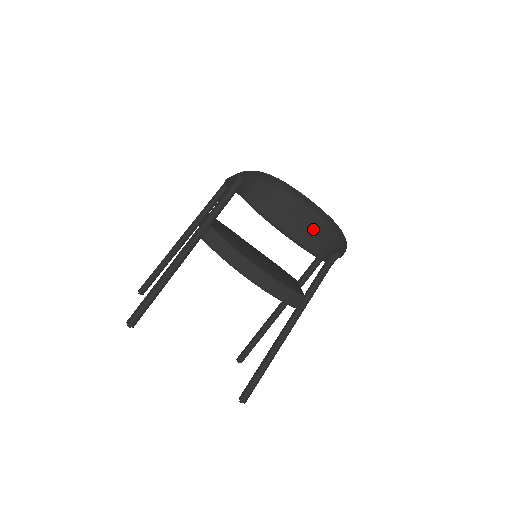
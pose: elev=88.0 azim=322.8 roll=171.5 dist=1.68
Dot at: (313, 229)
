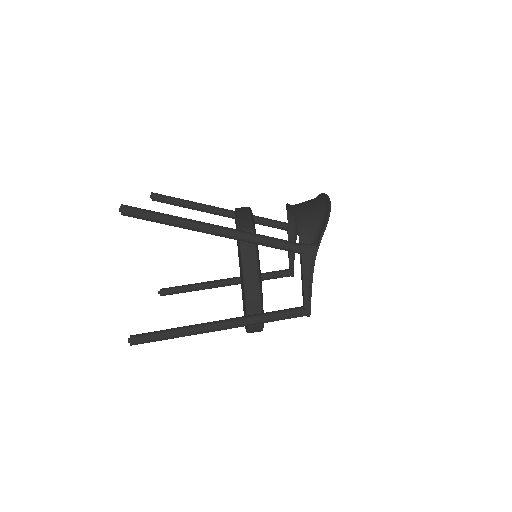
Dot at: (311, 206)
